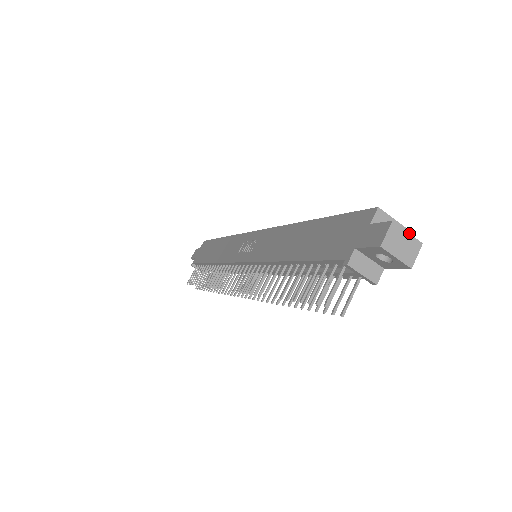
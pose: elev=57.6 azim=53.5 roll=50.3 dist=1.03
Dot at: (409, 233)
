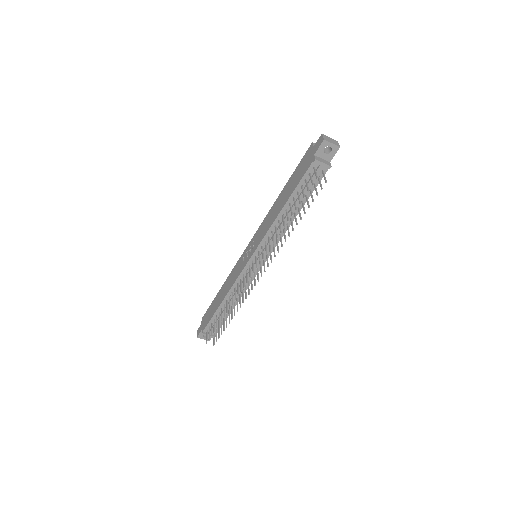
Dot at: (330, 138)
